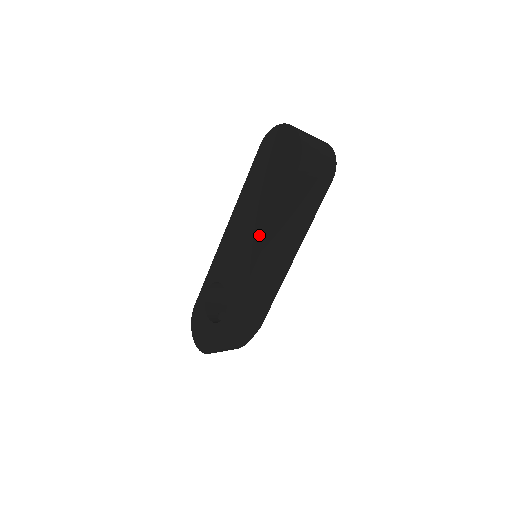
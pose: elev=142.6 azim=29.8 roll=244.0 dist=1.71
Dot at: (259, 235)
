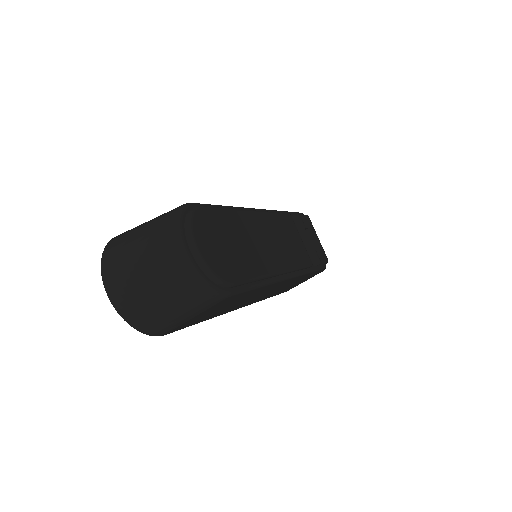
Dot at: occluded
